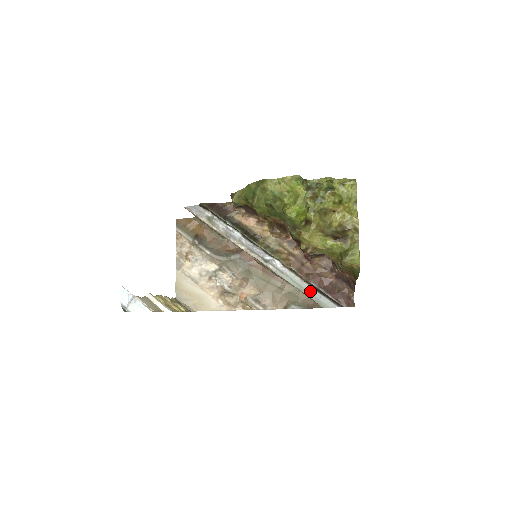
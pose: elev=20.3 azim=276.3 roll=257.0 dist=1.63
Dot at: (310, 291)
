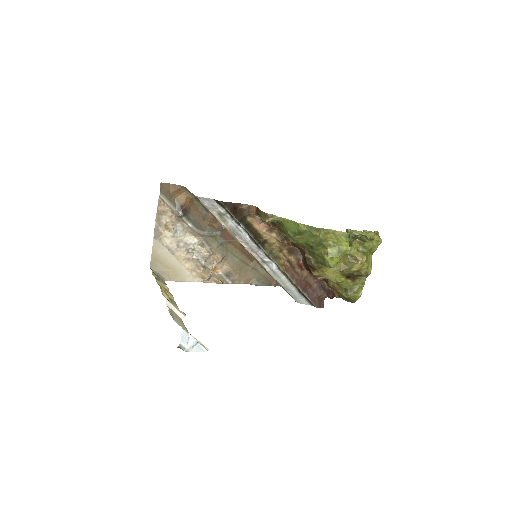
Dot at: (293, 291)
